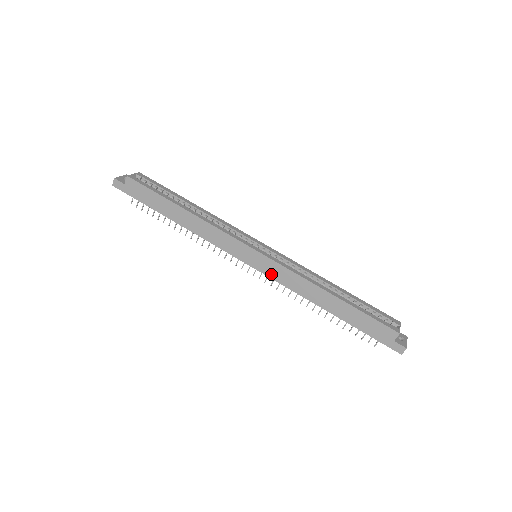
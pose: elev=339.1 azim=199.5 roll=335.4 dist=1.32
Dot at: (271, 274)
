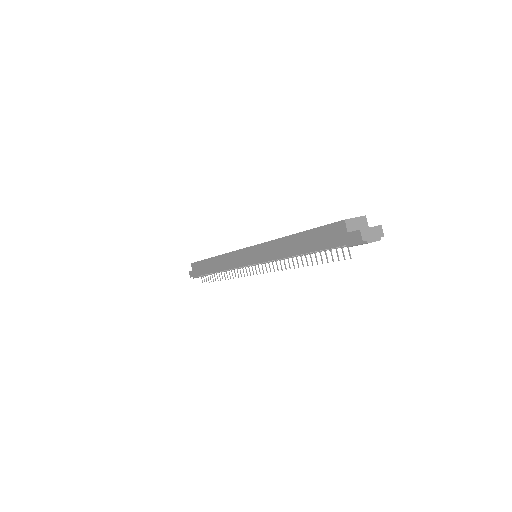
Dot at: (259, 259)
